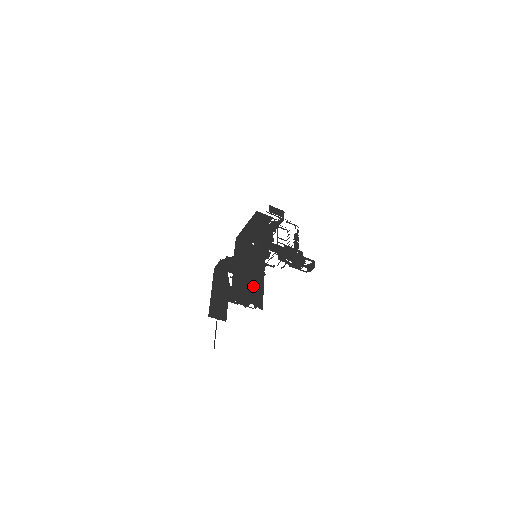
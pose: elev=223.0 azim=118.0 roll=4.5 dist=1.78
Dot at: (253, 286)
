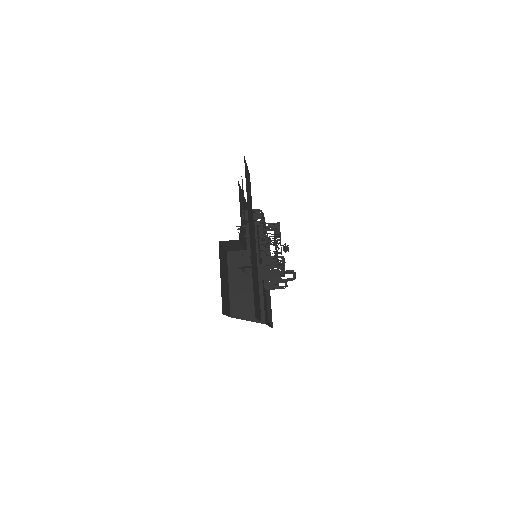
Dot at: (252, 301)
